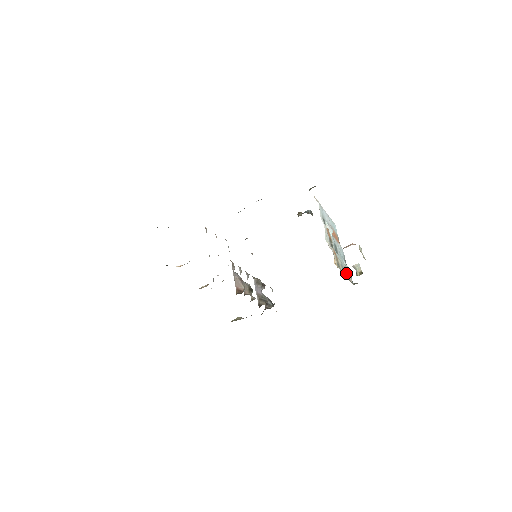
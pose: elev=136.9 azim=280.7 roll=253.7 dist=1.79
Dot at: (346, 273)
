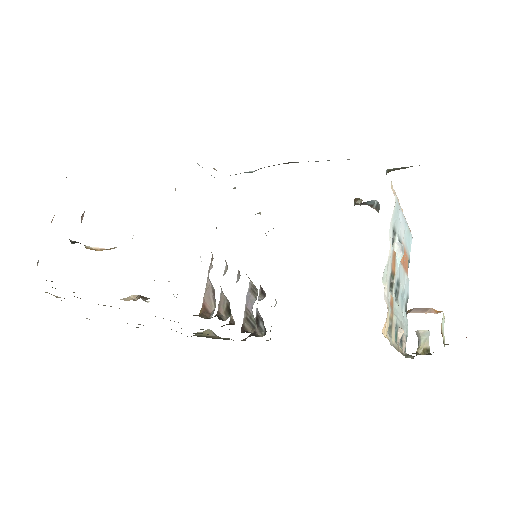
Dot at: (399, 338)
